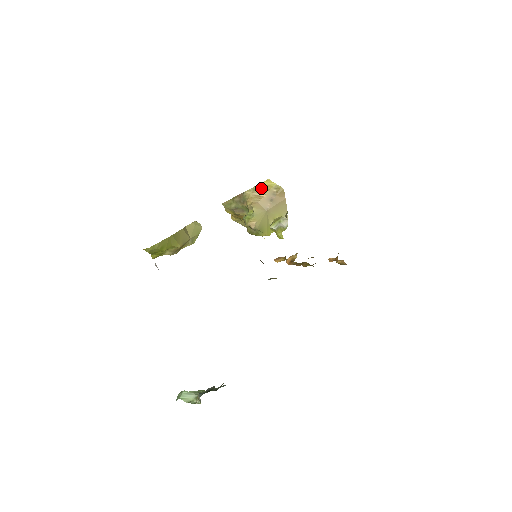
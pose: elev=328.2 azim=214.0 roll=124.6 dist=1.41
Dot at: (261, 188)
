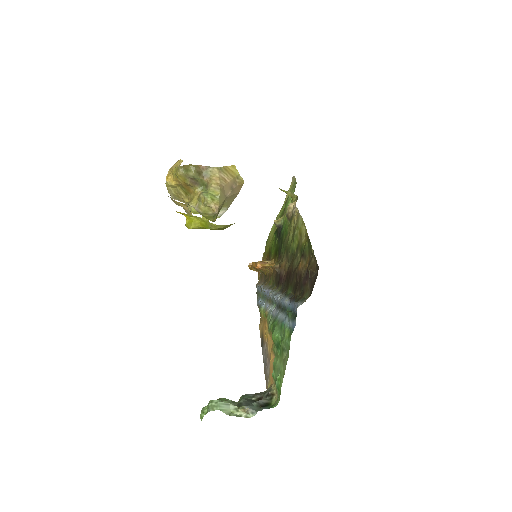
Dot at: (228, 171)
